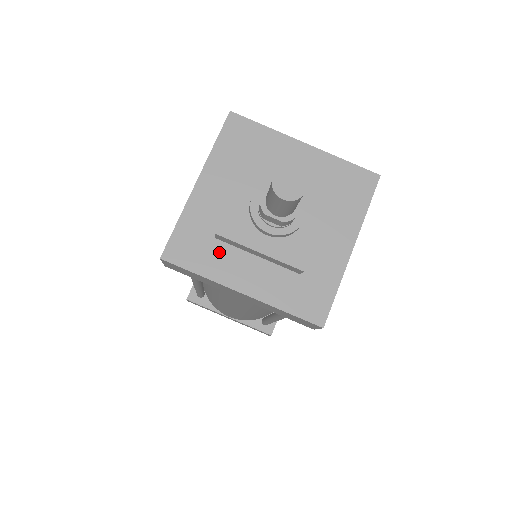
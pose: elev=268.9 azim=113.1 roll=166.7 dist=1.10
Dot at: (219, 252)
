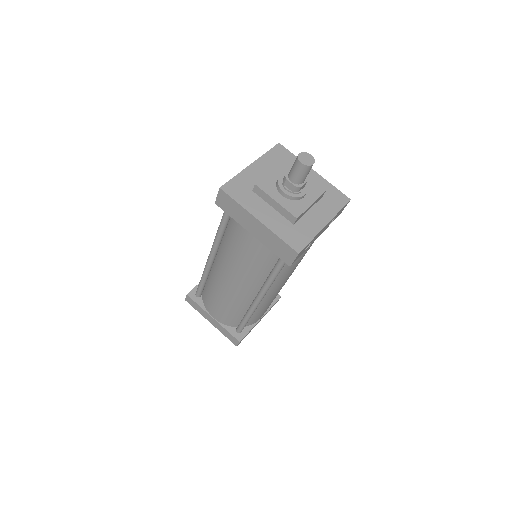
Dot at: (252, 197)
